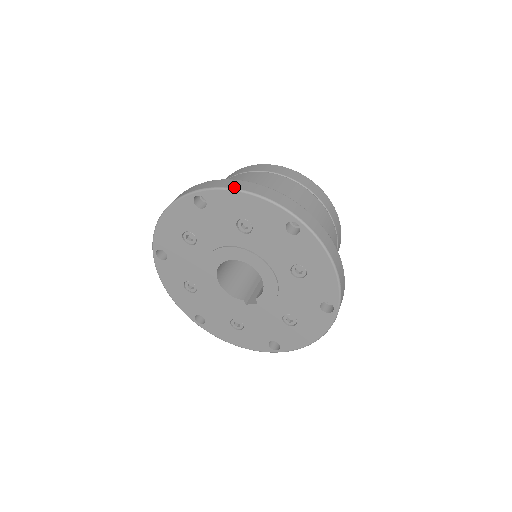
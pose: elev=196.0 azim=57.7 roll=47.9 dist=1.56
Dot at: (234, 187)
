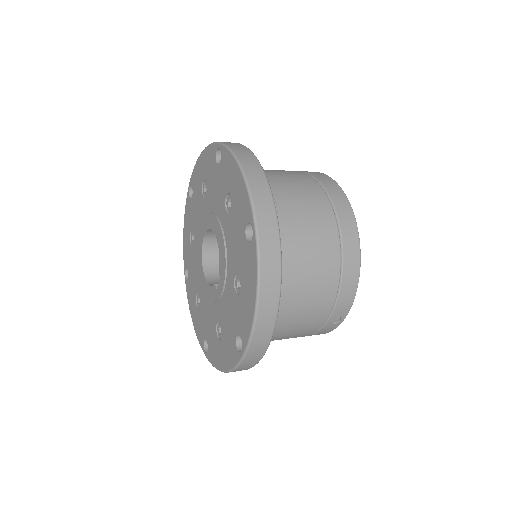
Dot at: occluded
